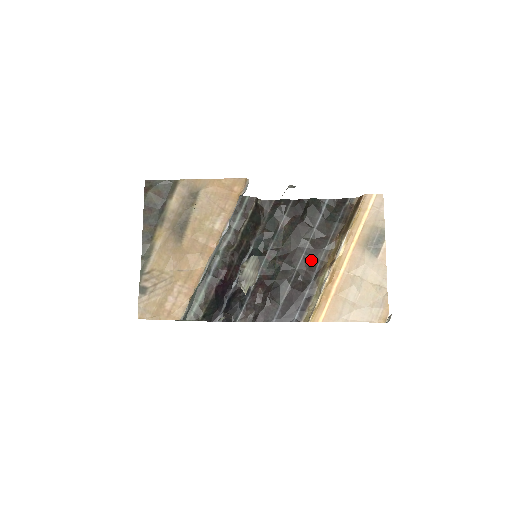
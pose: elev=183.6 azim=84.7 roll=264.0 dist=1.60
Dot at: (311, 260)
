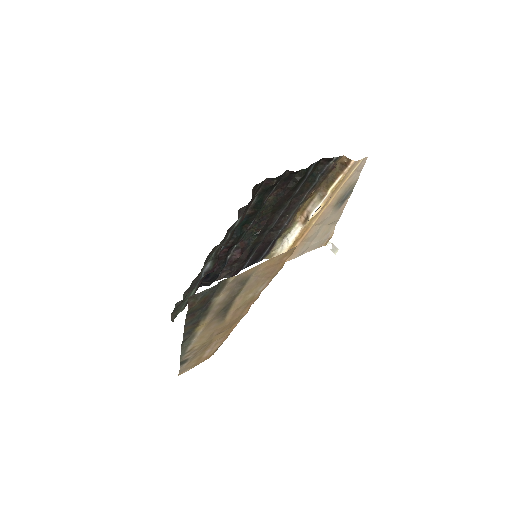
Dot at: (284, 217)
